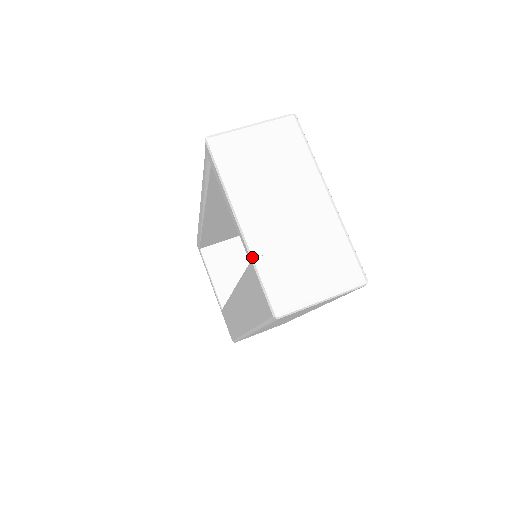
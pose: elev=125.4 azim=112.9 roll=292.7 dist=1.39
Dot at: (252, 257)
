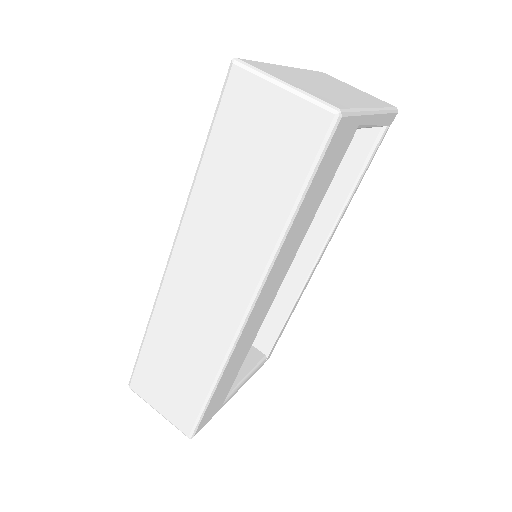
Dot at: occluded
